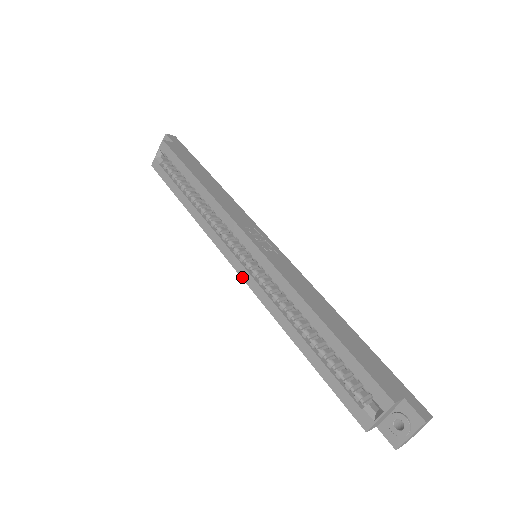
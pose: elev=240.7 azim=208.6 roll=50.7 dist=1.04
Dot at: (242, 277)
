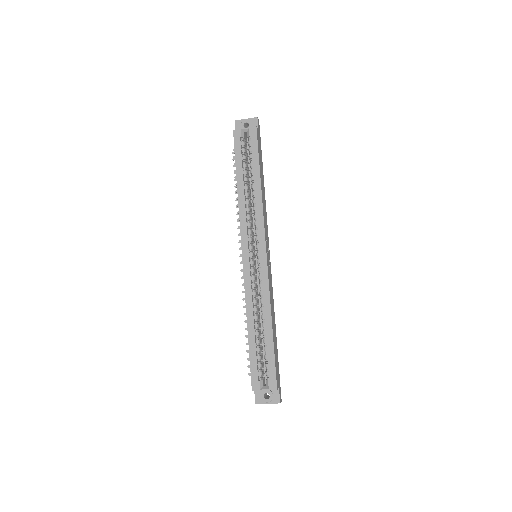
Dot at: (244, 265)
